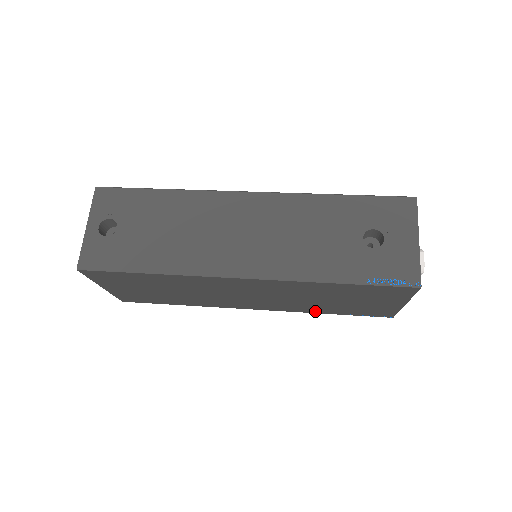
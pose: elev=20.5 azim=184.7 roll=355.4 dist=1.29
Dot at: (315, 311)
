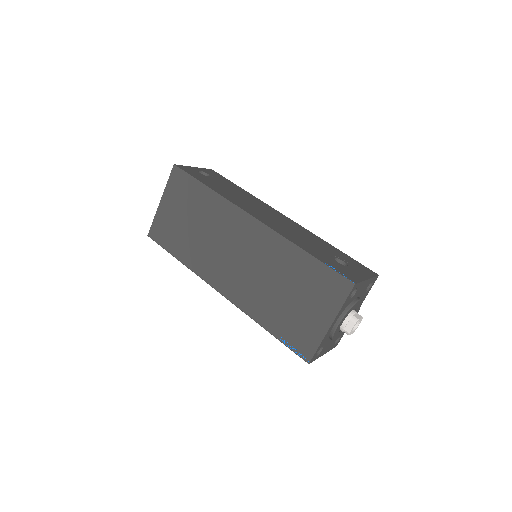
Dot at: (260, 317)
